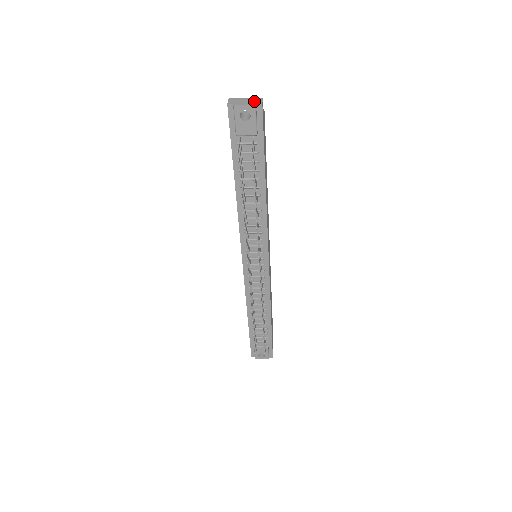
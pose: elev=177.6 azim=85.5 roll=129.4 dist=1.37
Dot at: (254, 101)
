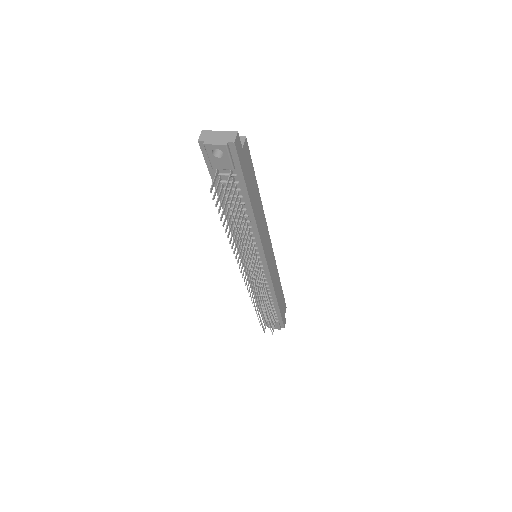
Dot at: (227, 138)
